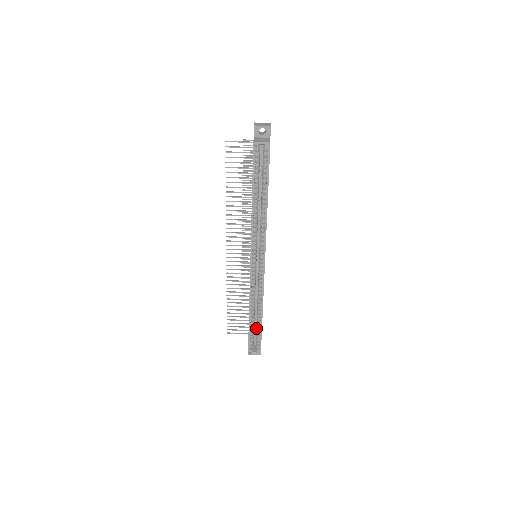
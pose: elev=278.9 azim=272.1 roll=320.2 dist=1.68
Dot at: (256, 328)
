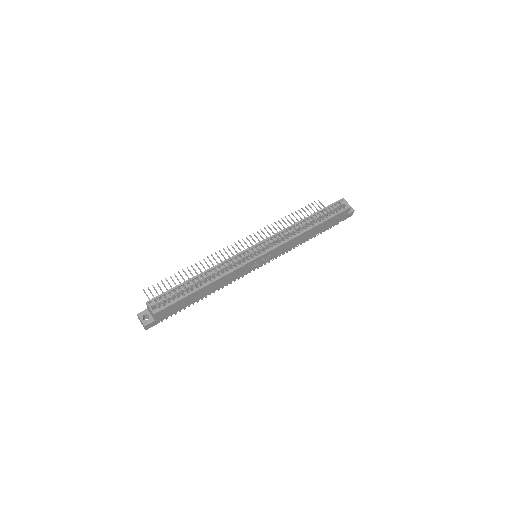
Dot at: (183, 294)
